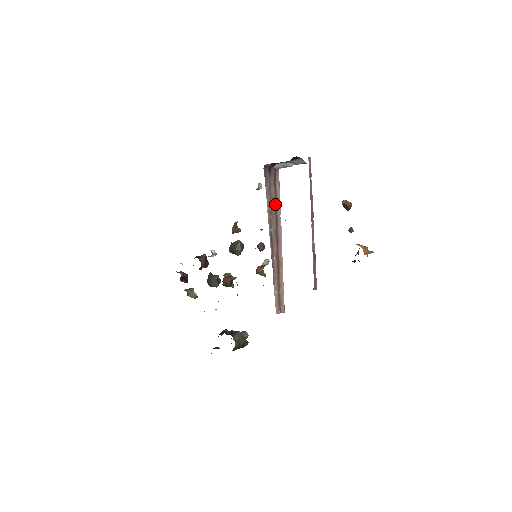
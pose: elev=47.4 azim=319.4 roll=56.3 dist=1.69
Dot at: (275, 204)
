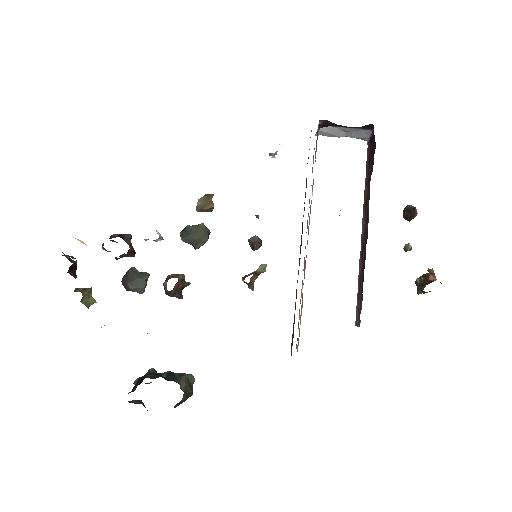
Dot at: occluded
